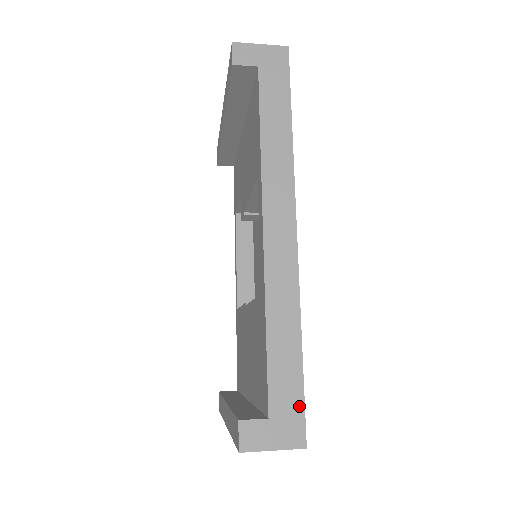
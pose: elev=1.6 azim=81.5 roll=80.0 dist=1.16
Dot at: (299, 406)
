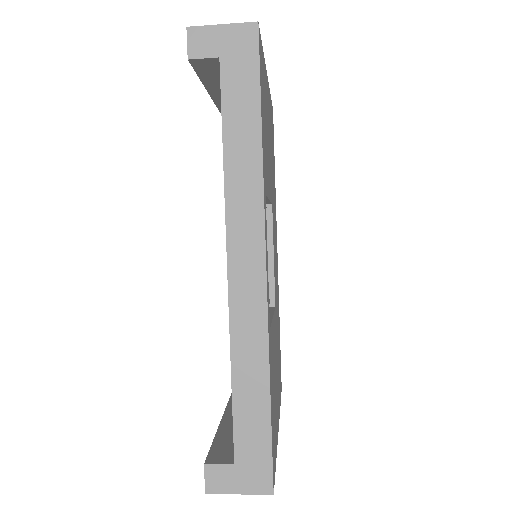
Dot at: (266, 454)
